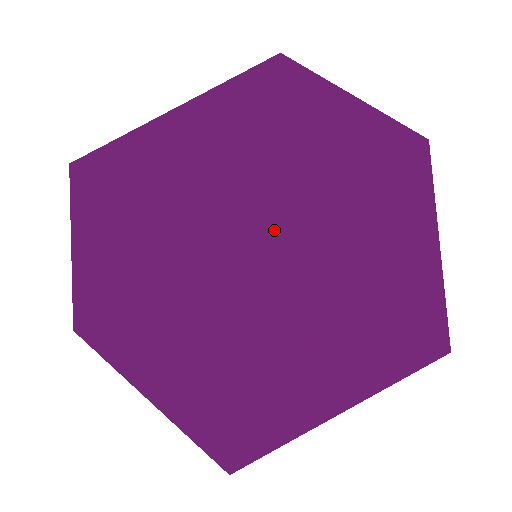
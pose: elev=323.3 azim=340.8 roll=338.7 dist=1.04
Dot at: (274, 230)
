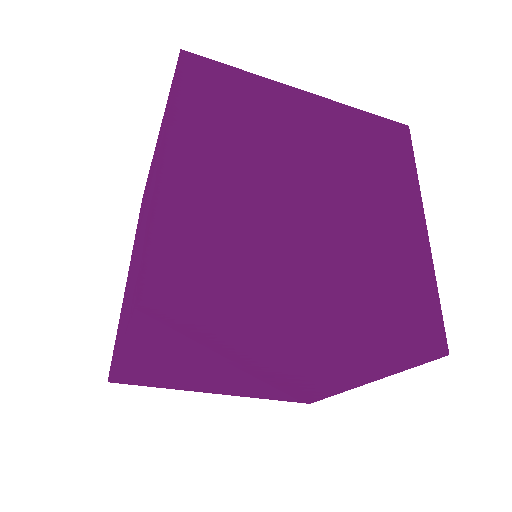
Dot at: (323, 337)
